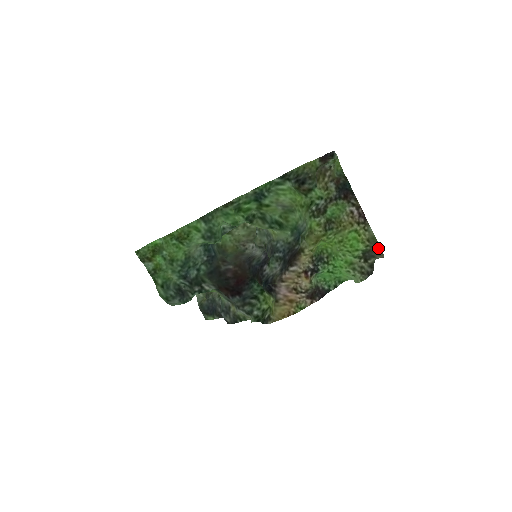
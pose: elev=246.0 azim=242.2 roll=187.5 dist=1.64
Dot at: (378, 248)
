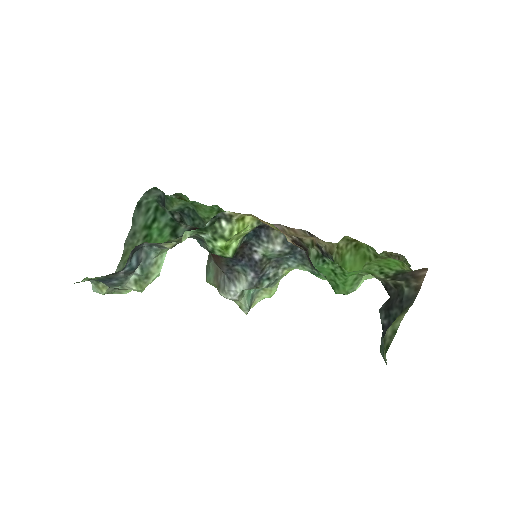
Dot at: (422, 268)
